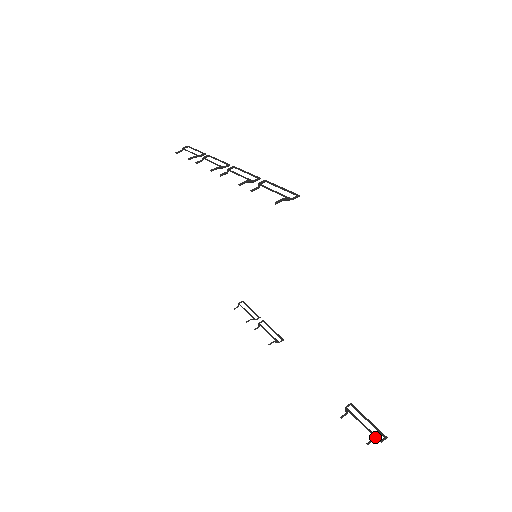
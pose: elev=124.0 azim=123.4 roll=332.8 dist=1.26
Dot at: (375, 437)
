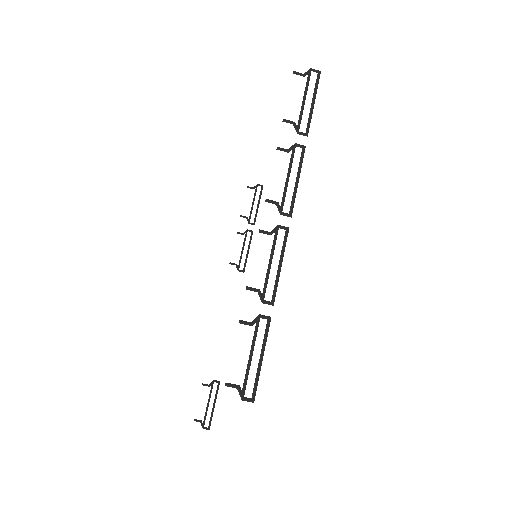
Dot at: (204, 421)
